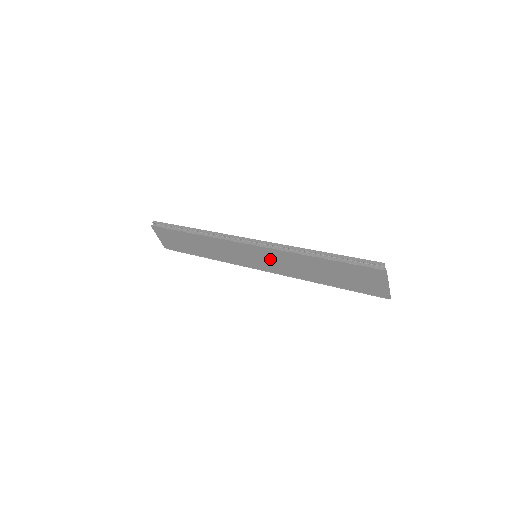
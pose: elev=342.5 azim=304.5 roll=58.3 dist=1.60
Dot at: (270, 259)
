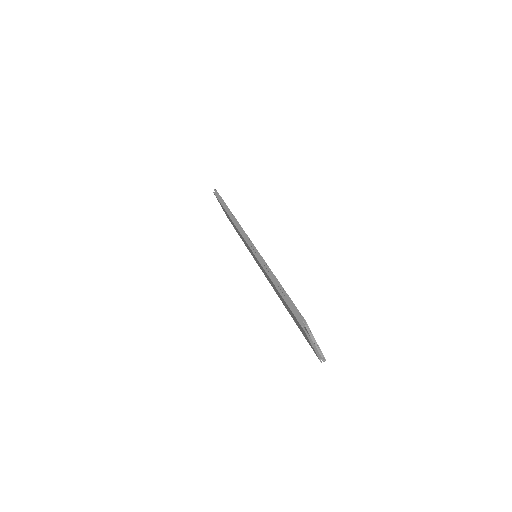
Dot at: (259, 264)
